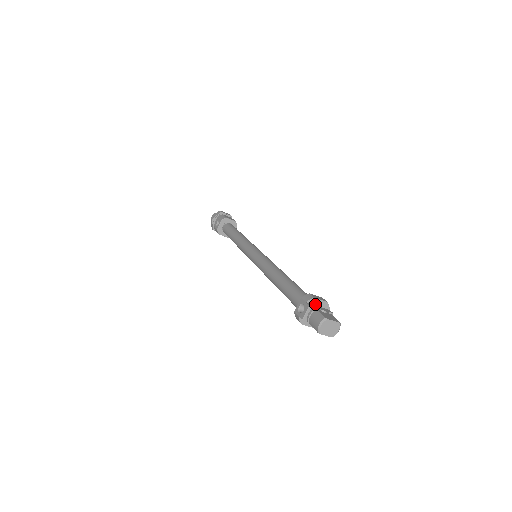
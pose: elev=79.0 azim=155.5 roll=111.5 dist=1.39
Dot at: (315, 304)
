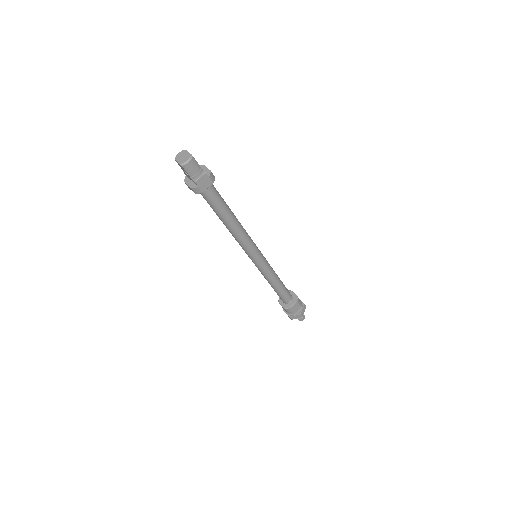
Dot at: occluded
